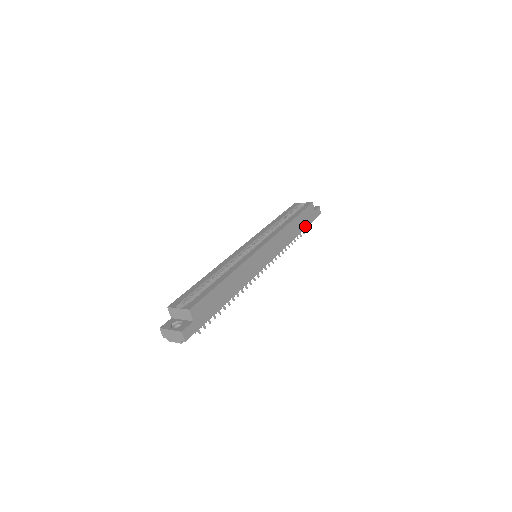
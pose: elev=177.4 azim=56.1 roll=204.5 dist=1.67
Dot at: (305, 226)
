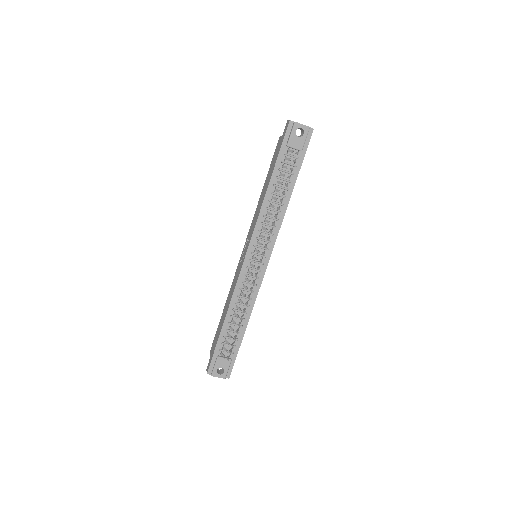
Dot at: (241, 340)
